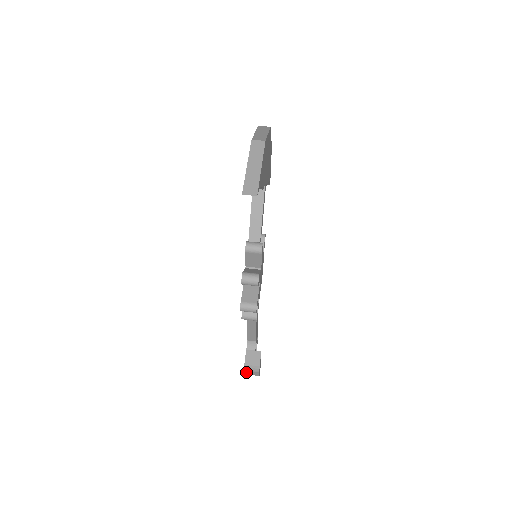
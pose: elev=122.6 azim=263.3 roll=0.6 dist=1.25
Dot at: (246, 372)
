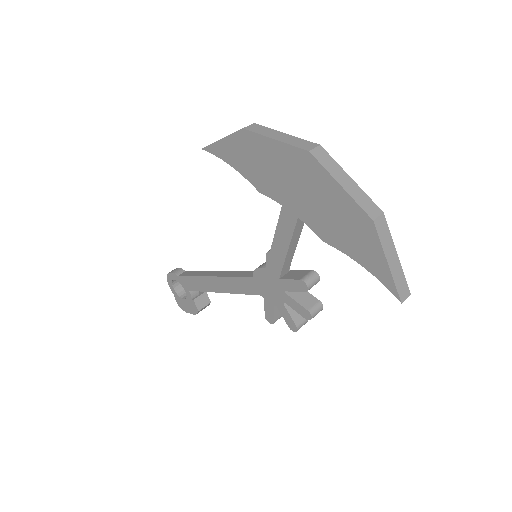
Dot at: (192, 313)
